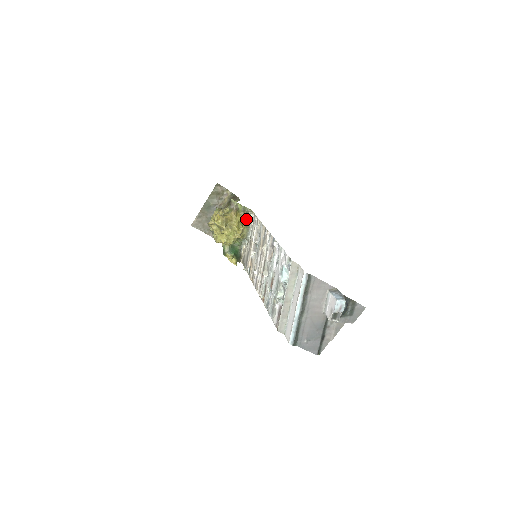
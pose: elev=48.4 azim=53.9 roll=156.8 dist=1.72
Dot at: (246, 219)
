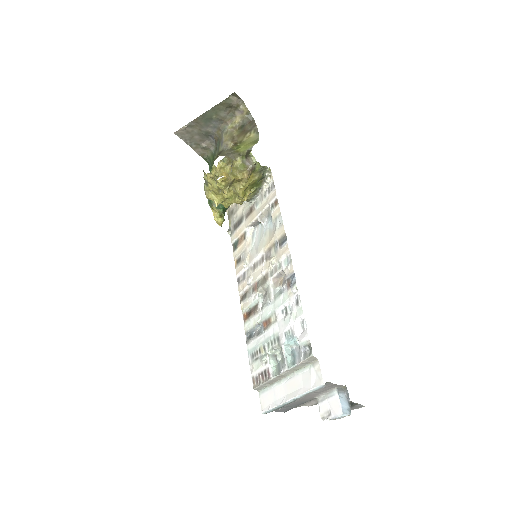
Dot at: (259, 181)
